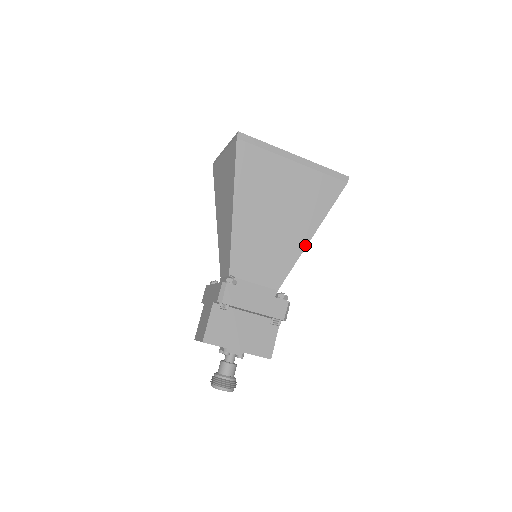
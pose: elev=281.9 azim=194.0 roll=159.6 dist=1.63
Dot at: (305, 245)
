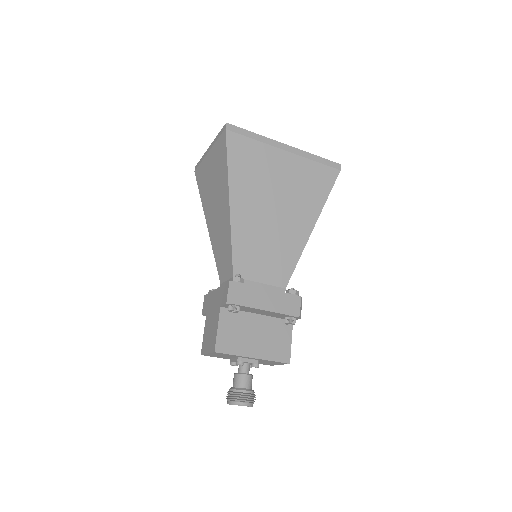
Dot at: (307, 237)
